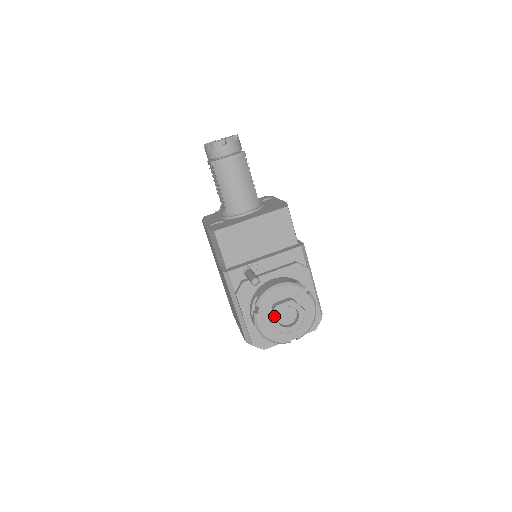
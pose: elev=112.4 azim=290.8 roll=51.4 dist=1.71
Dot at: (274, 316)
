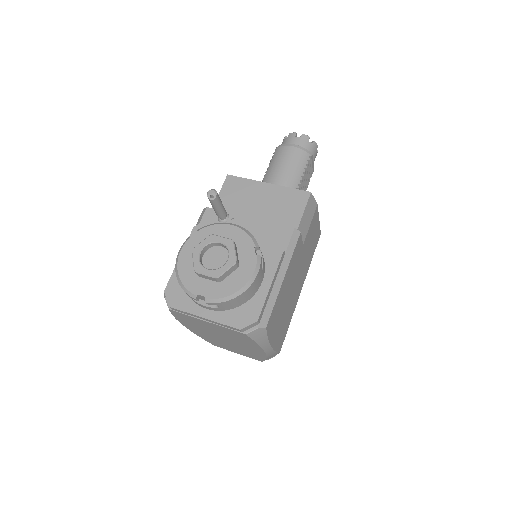
Dot at: (201, 243)
